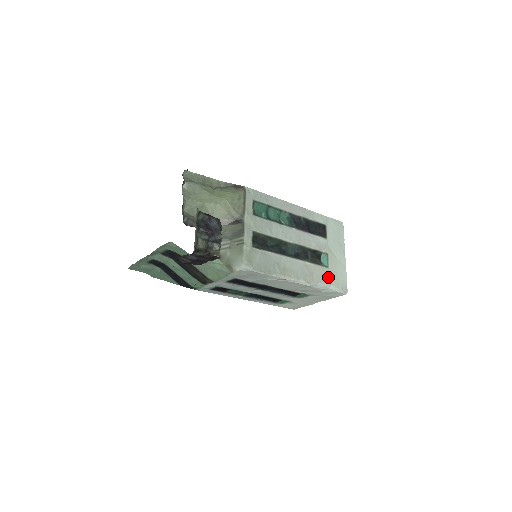
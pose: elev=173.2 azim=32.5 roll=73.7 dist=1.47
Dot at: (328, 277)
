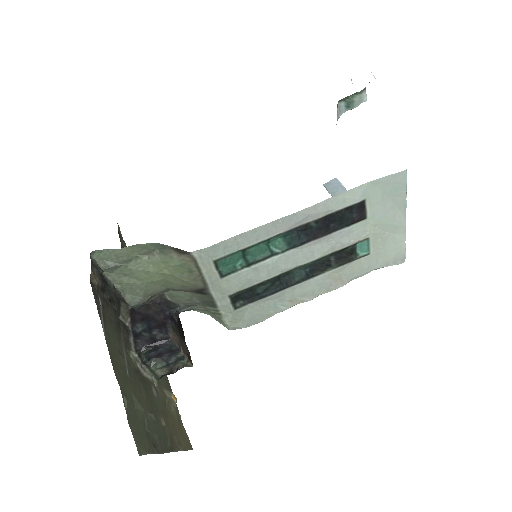
Dot at: (369, 264)
